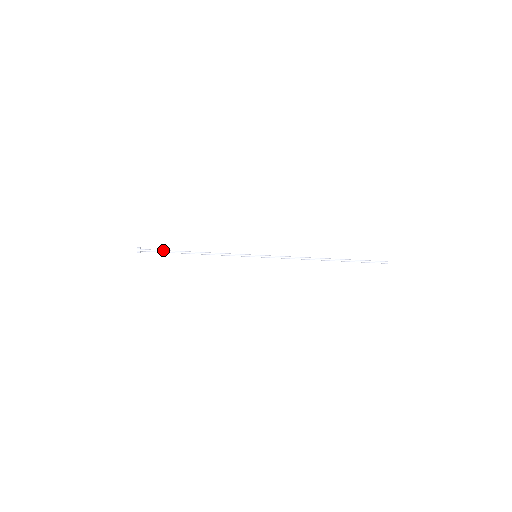
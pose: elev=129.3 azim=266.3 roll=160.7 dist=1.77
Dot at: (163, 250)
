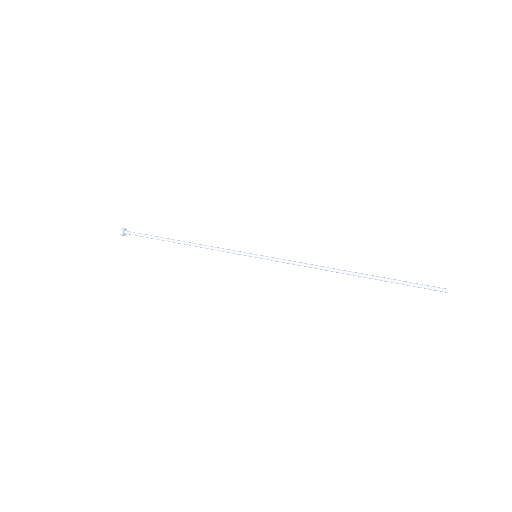
Dot at: (148, 235)
